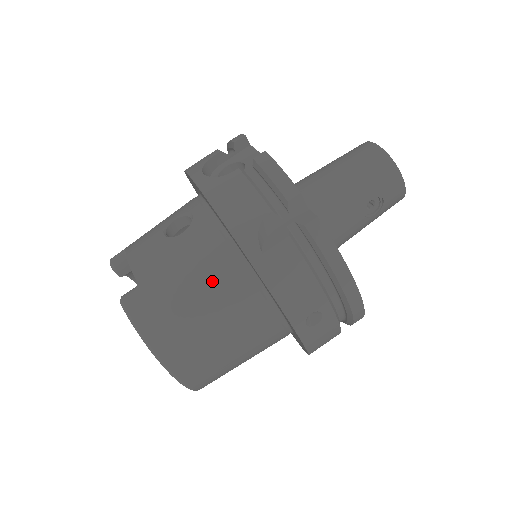
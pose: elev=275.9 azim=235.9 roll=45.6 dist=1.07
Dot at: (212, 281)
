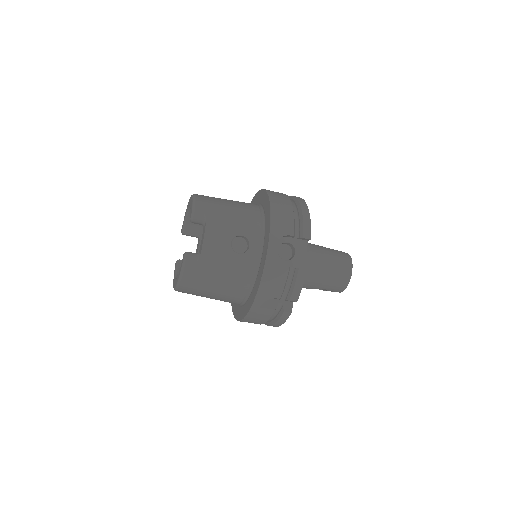
Dot at: (230, 286)
